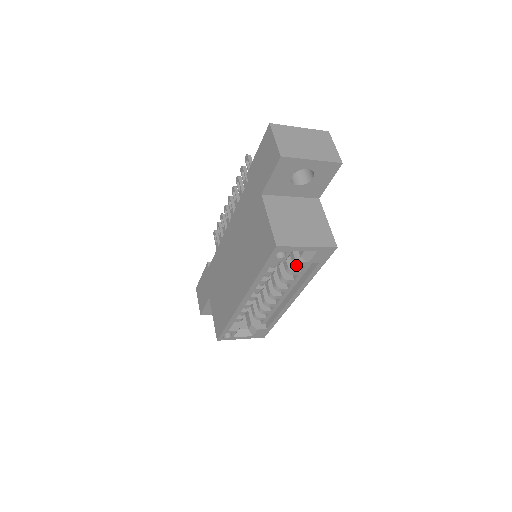
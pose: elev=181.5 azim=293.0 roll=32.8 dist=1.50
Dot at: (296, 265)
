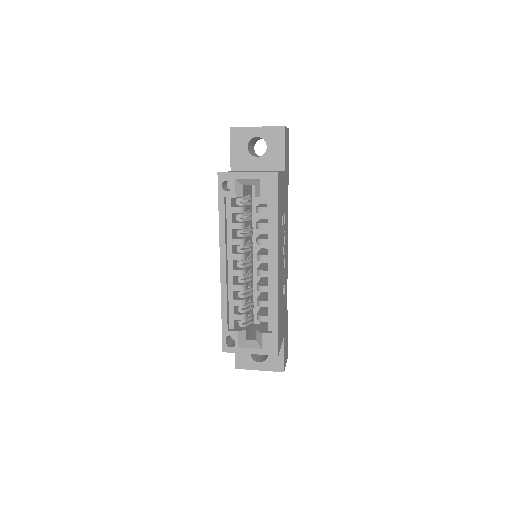
Dot at: (266, 222)
